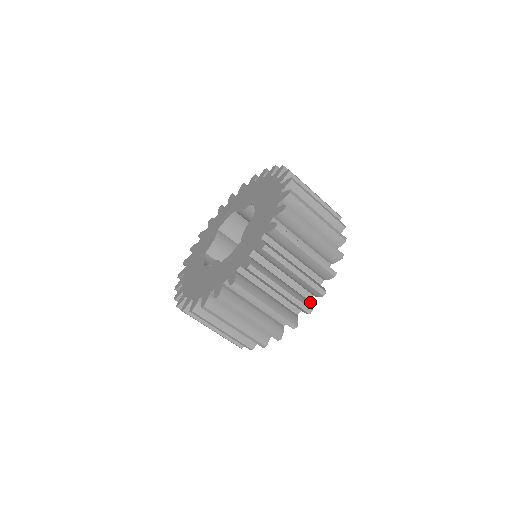
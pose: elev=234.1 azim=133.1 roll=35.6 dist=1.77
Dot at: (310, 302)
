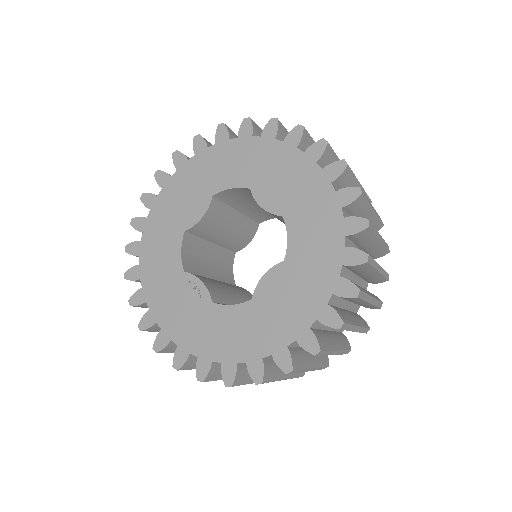
Dot at: occluded
